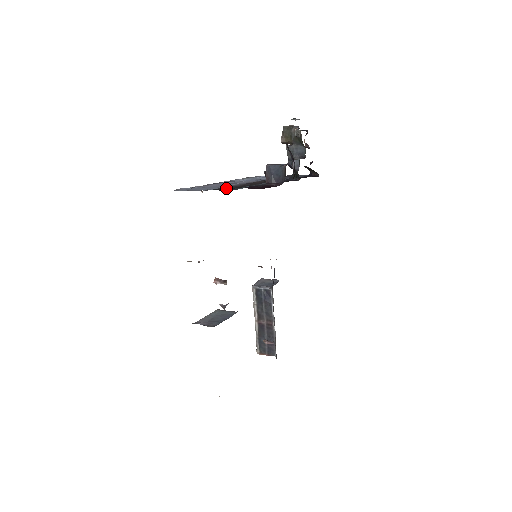
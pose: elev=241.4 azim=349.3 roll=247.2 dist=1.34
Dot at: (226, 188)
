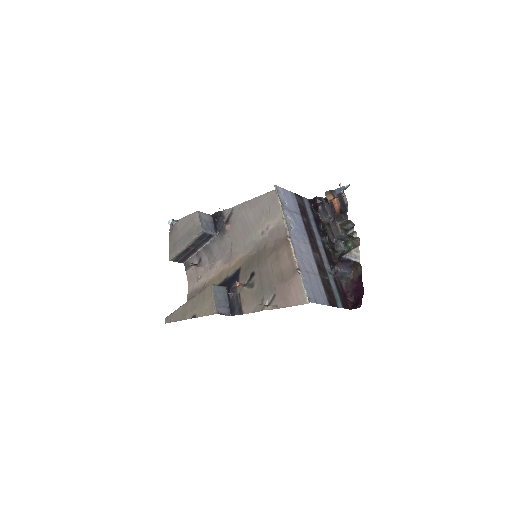
Dot at: (330, 298)
